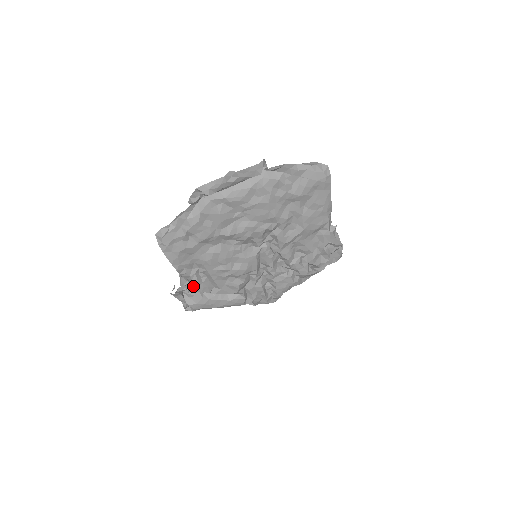
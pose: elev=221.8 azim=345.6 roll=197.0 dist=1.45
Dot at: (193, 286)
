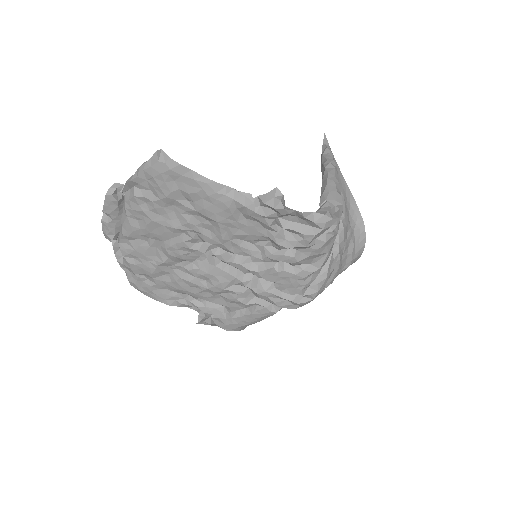
Dot at: (204, 311)
